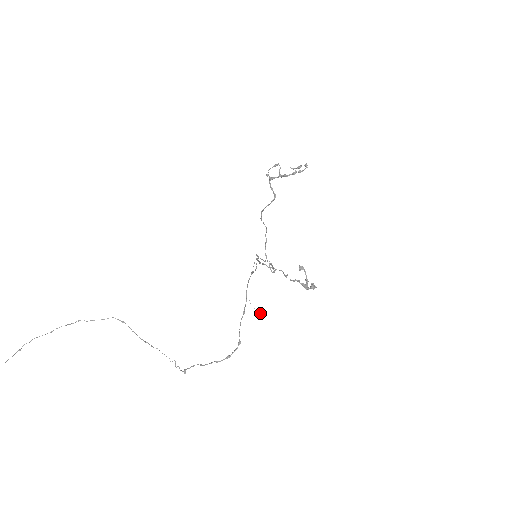
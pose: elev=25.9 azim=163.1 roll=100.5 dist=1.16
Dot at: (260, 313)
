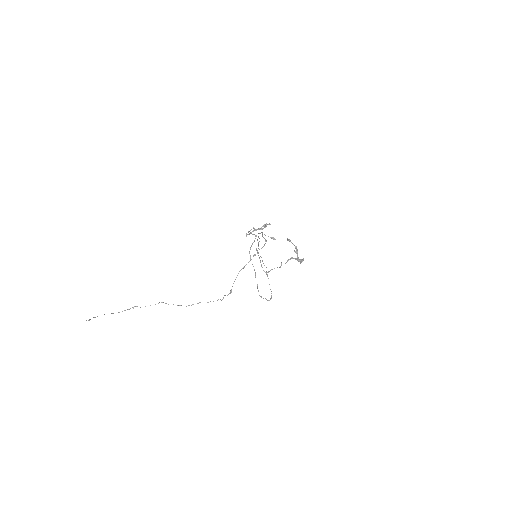
Dot at: (273, 237)
